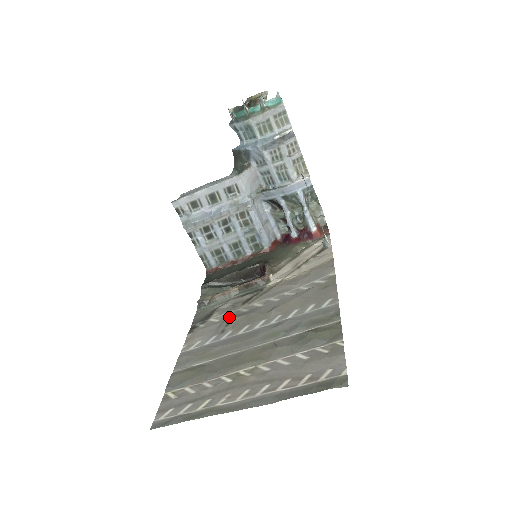
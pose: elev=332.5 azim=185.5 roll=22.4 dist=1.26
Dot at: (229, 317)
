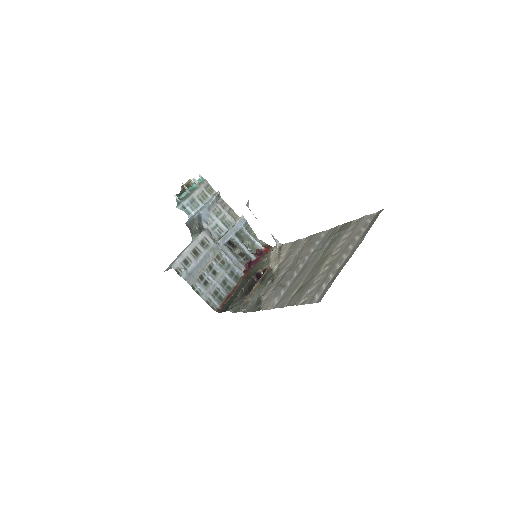
Dot at: (275, 287)
